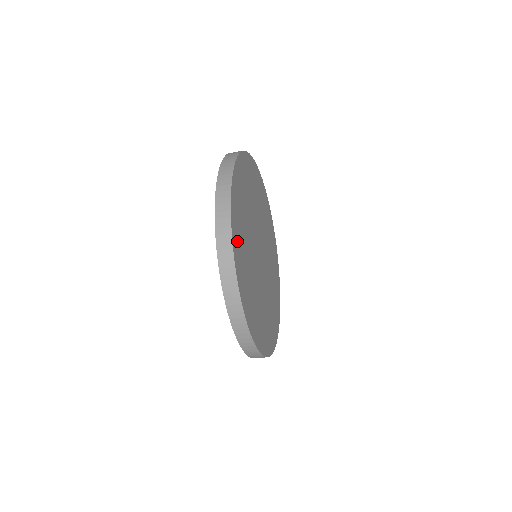
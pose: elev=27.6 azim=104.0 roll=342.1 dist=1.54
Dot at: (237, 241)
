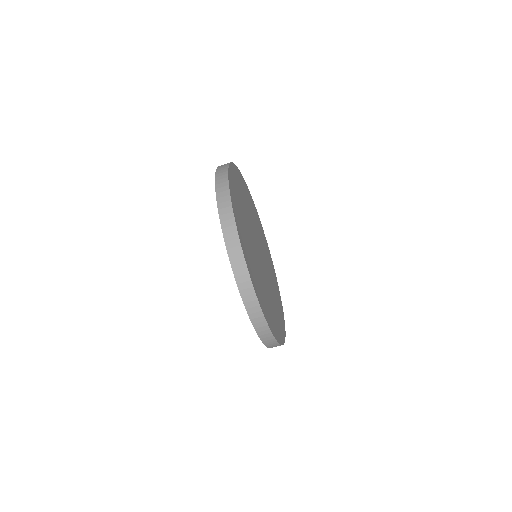
Dot at: (245, 250)
